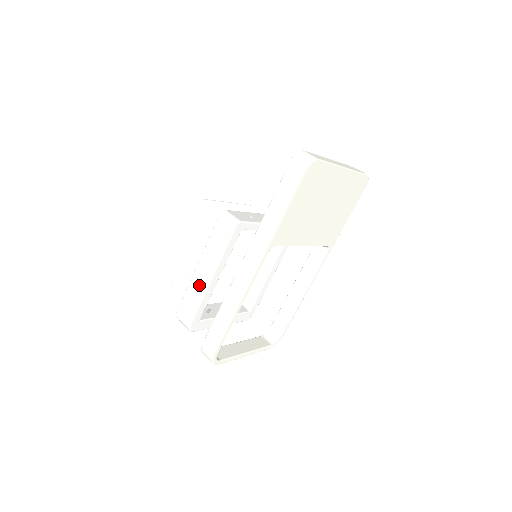
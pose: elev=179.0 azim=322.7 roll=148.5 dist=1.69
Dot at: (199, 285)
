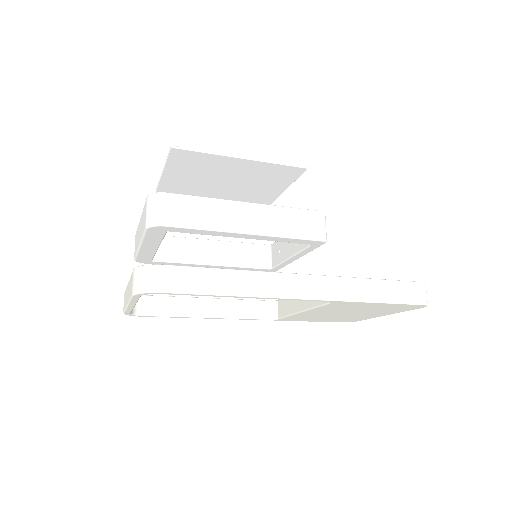
Dot at: (228, 217)
